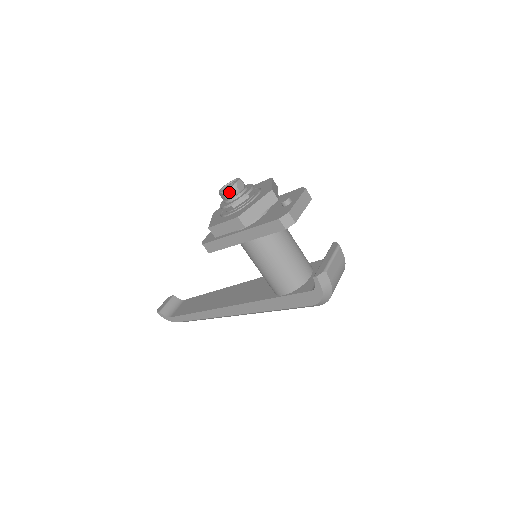
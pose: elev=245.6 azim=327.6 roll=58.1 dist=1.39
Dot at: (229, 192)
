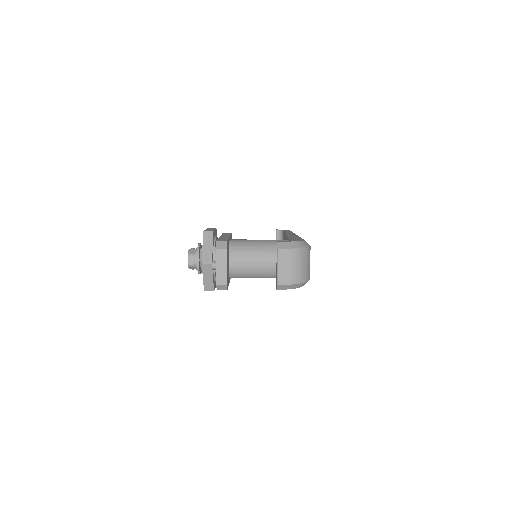
Dot at: (191, 268)
